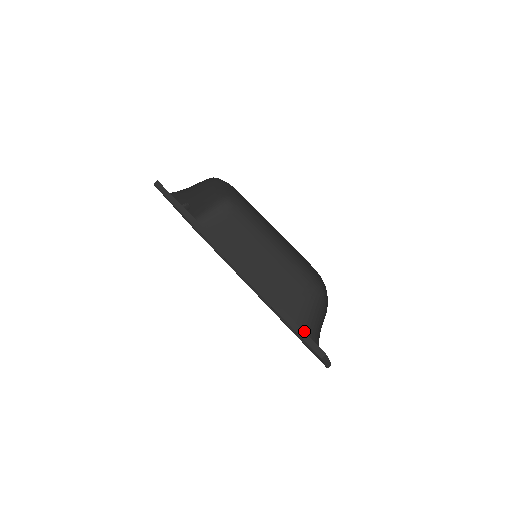
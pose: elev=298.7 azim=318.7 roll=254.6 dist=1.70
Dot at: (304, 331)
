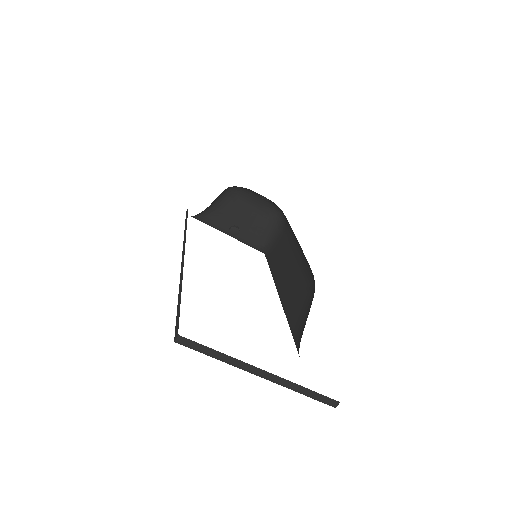
Dot at: (299, 346)
